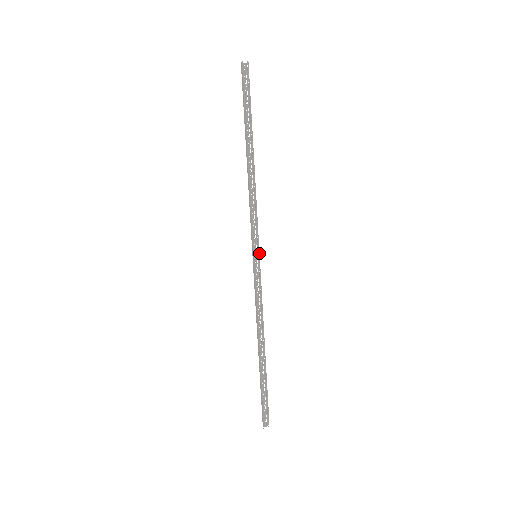
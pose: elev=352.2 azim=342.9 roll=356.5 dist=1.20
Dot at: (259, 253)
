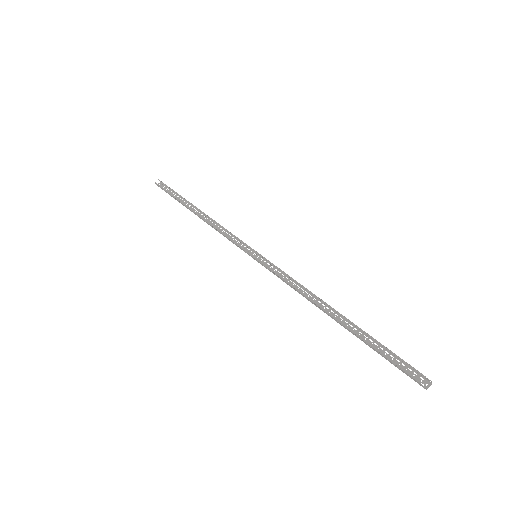
Dot at: (255, 251)
